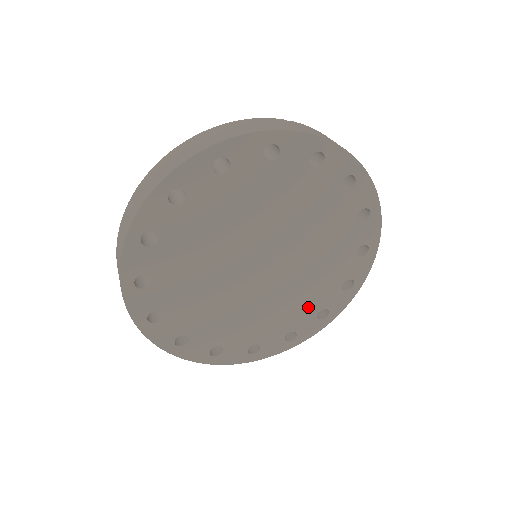
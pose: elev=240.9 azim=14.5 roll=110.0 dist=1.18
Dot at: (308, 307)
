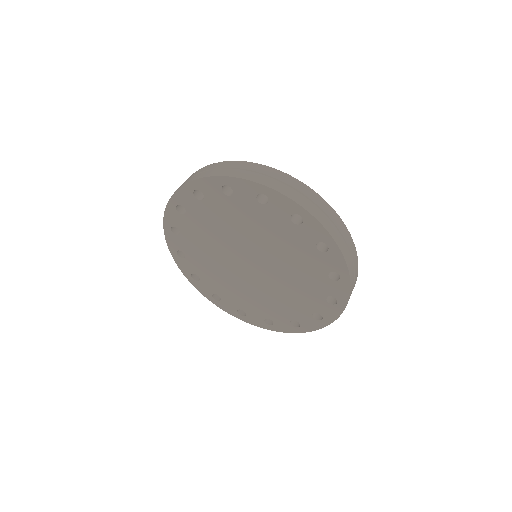
Dot at: (315, 276)
